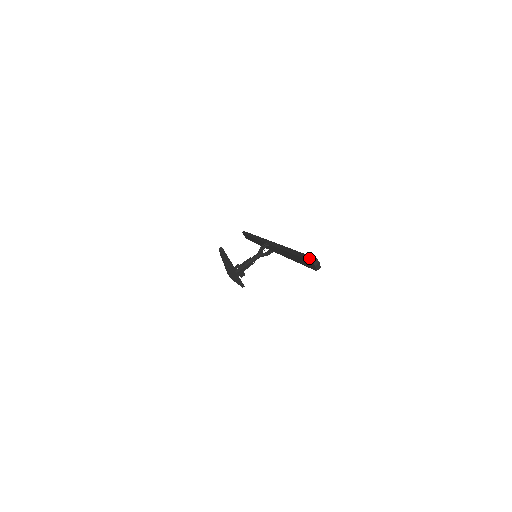
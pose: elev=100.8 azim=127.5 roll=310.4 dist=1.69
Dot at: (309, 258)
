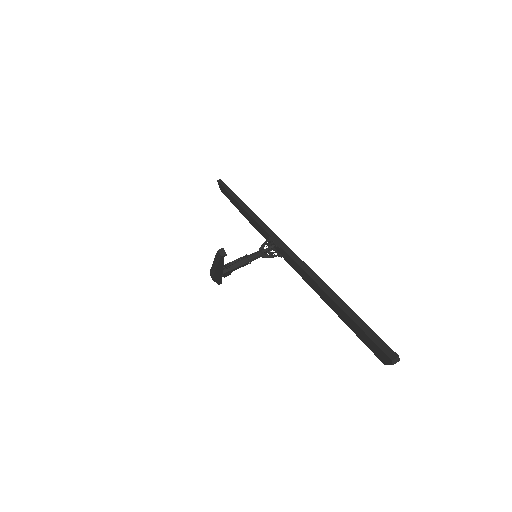
Dot at: (381, 344)
